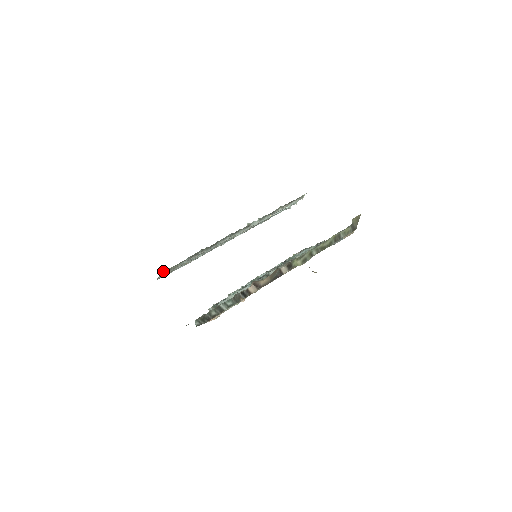
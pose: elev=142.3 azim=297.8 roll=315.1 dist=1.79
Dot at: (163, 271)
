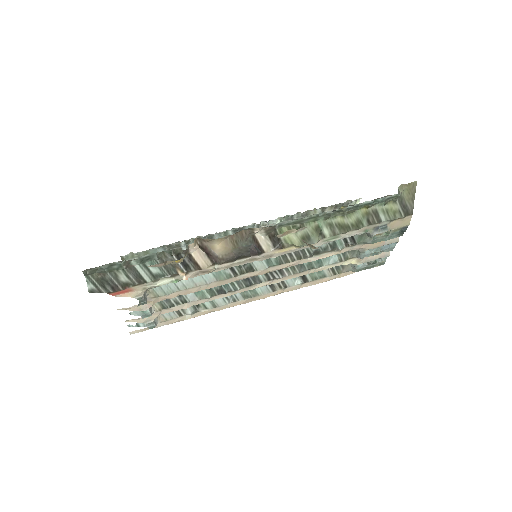
Dot at: (122, 256)
